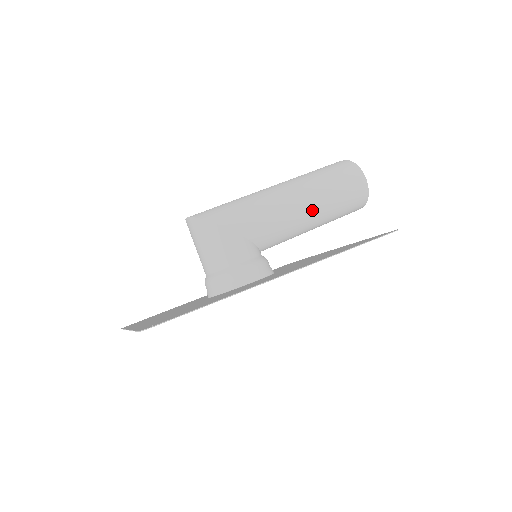
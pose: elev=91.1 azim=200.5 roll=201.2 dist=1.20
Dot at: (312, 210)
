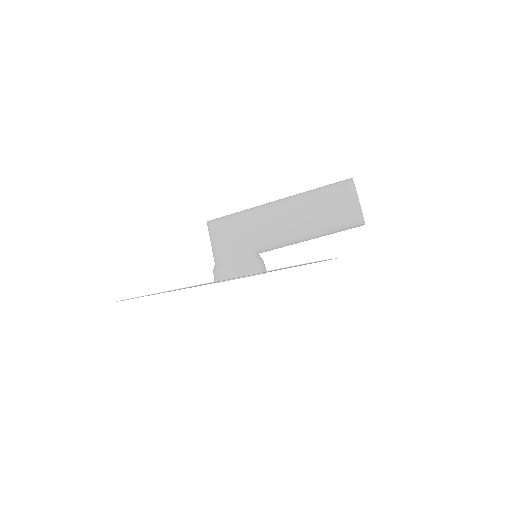
Dot at: (297, 226)
